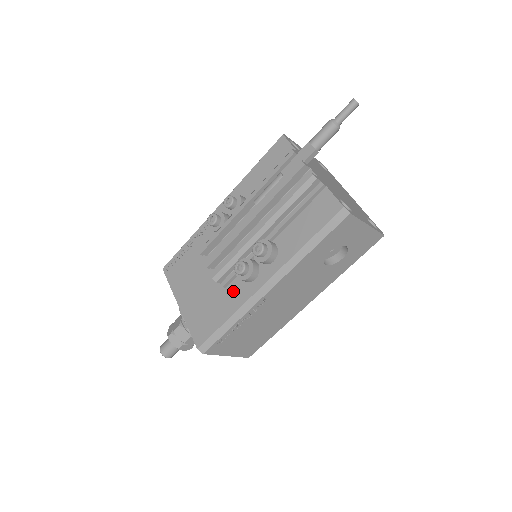
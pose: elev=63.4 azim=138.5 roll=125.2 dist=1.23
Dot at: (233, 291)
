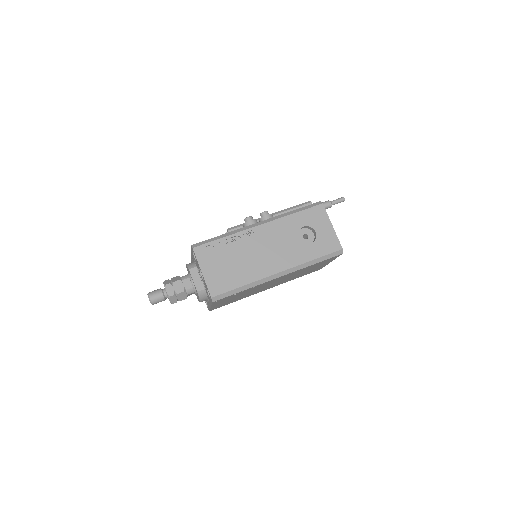
Dot at: occluded
